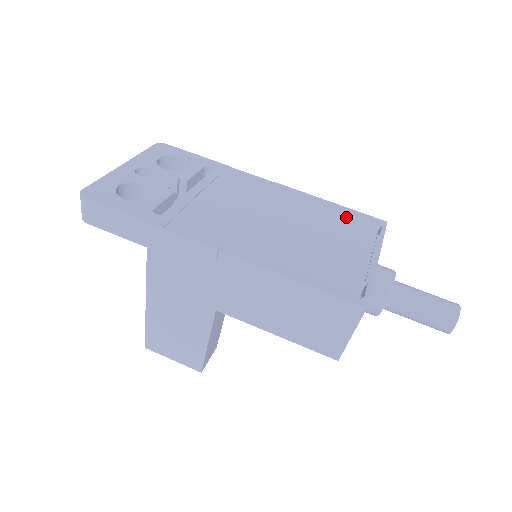
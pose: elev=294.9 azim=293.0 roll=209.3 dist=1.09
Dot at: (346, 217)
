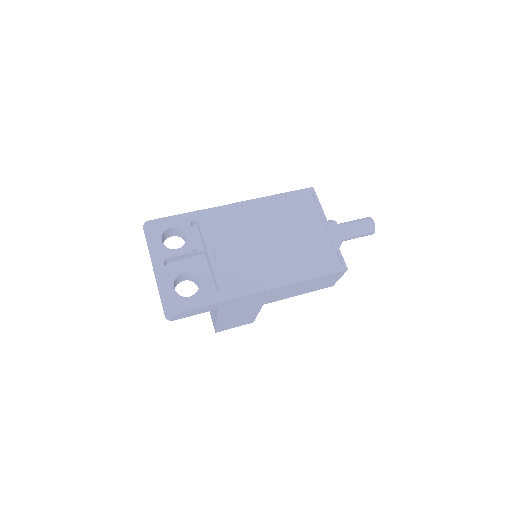
Dot at: (293, 203)
